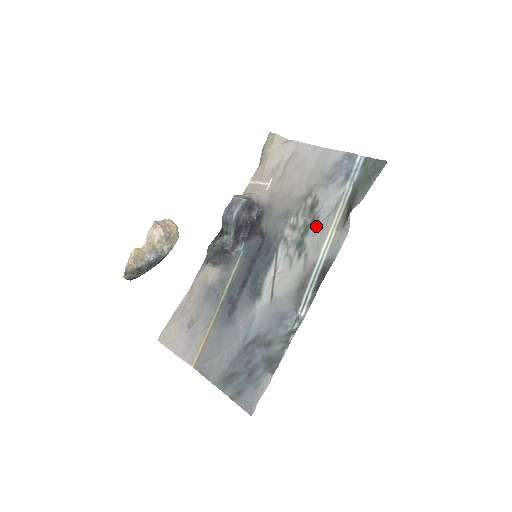
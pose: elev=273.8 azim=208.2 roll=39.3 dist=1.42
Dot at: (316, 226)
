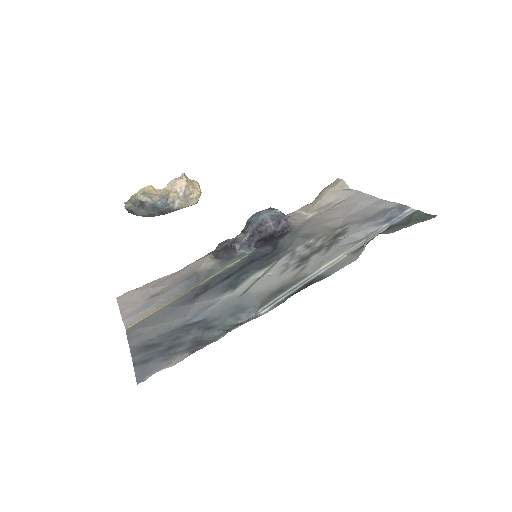
Dot at: (330, 248)
